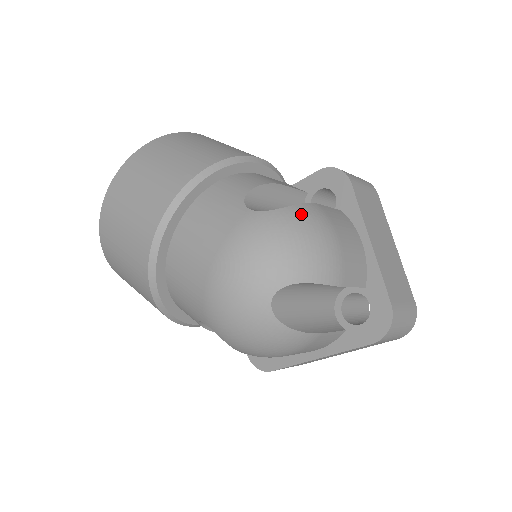
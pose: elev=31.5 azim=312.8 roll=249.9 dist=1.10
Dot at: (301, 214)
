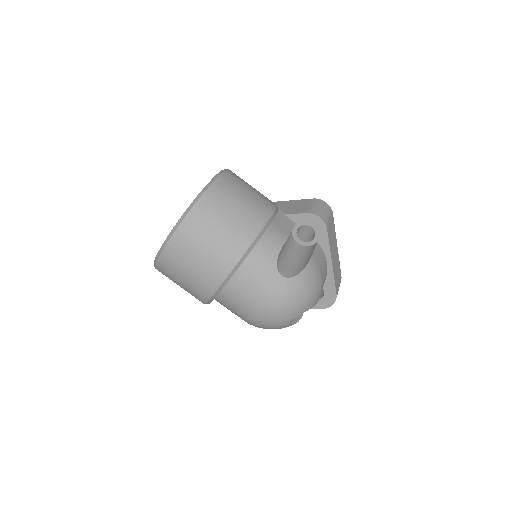
Dot at: (309, 274)
